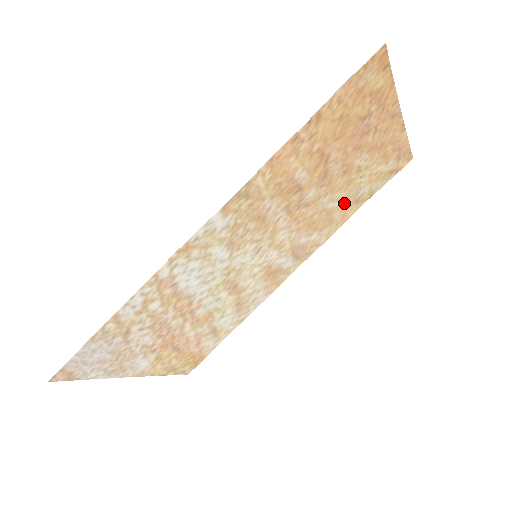
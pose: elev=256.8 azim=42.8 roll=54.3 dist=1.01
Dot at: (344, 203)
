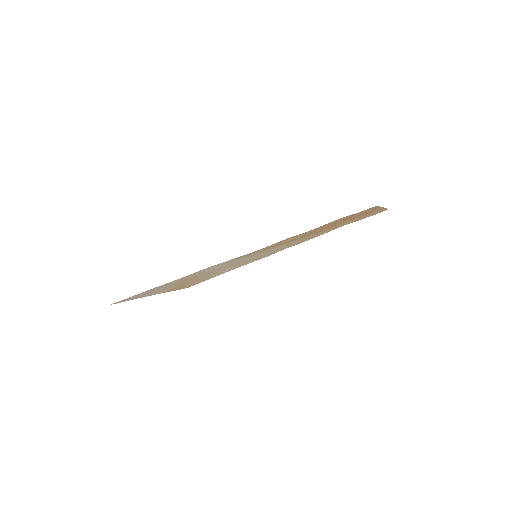
Dot at: (328, 230)
